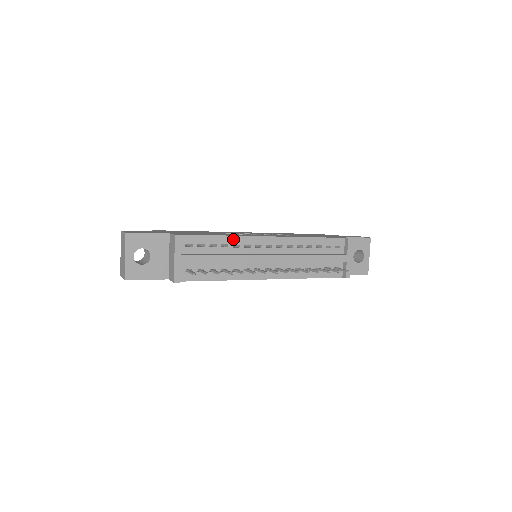
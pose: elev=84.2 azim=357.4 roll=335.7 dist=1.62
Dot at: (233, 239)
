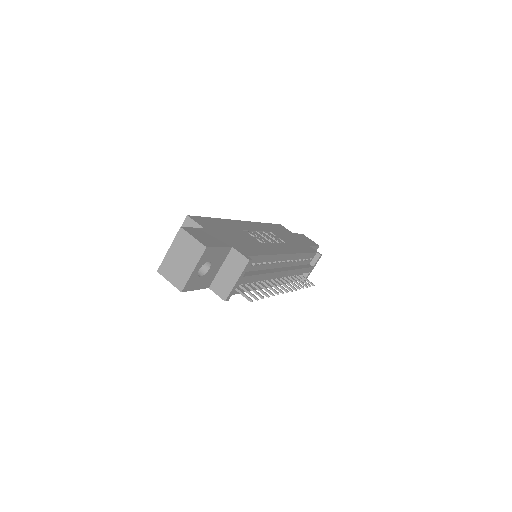
Dot at: (271, 257)
